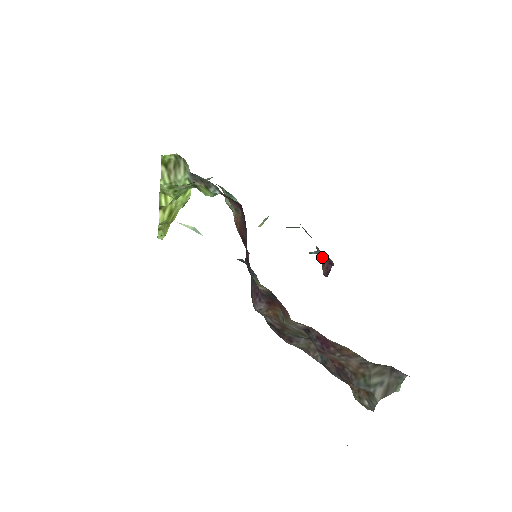
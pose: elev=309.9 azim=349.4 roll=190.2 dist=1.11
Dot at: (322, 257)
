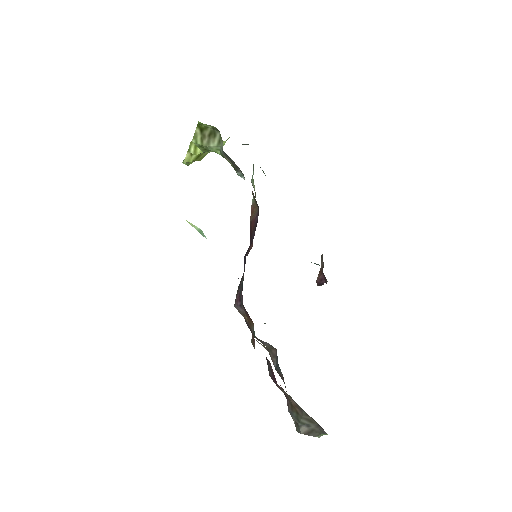
Dot at: (322, 265)
